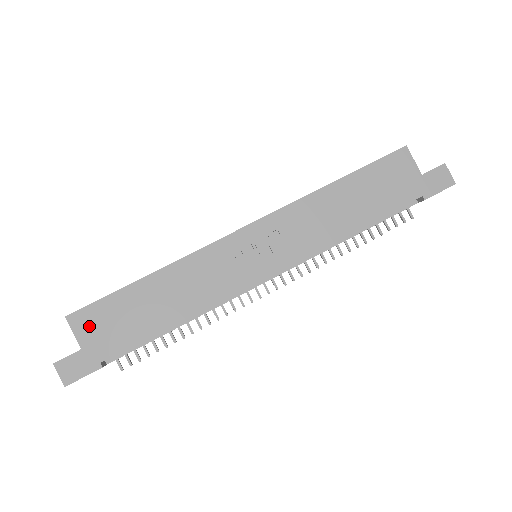
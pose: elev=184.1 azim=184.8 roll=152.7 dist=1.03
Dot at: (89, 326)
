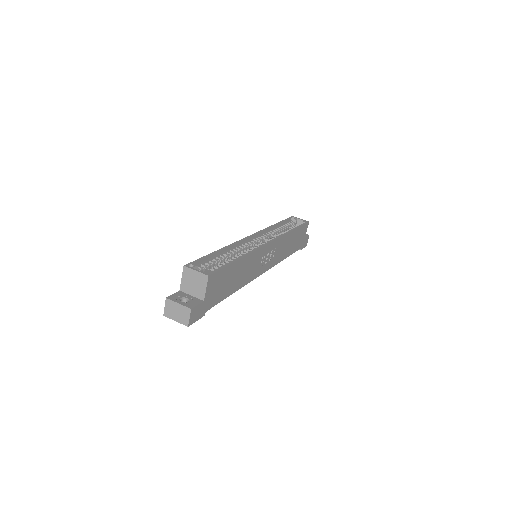
Dot at: (213, 285)
